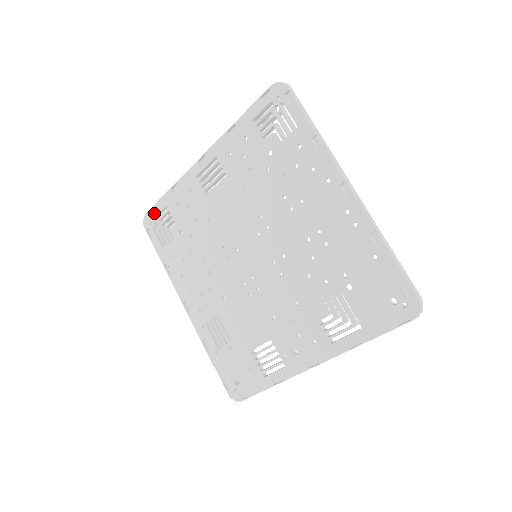
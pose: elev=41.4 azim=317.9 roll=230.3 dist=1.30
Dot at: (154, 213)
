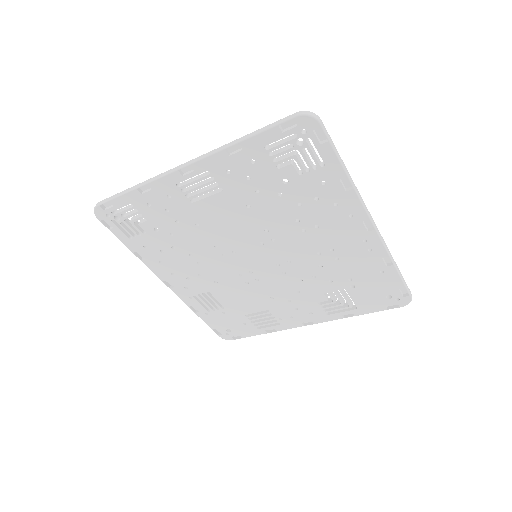
Dot at: (112, 208)
